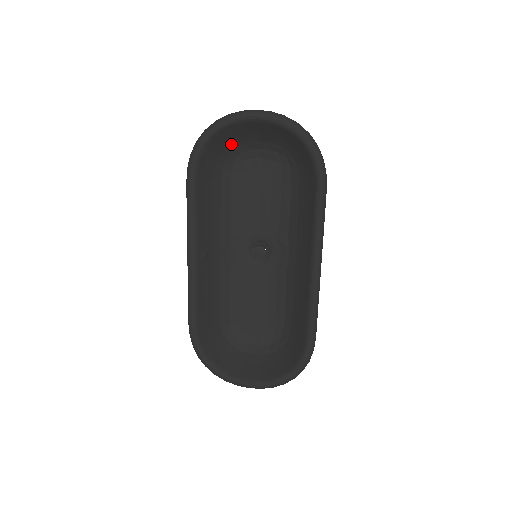
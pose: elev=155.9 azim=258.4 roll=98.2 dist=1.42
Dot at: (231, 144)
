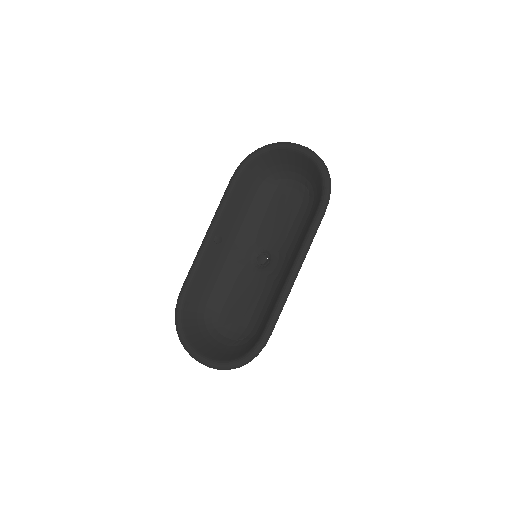
Dot at: (274, 168)
